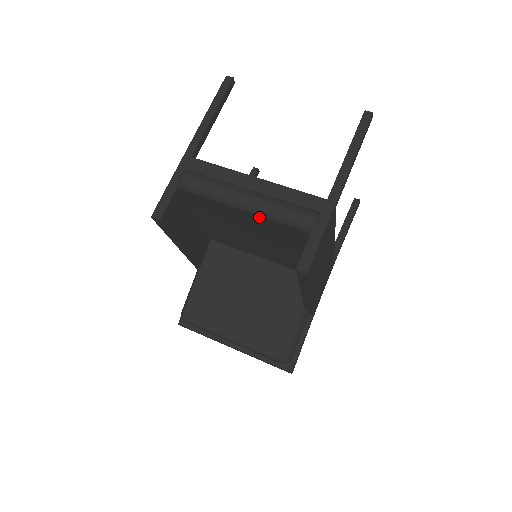
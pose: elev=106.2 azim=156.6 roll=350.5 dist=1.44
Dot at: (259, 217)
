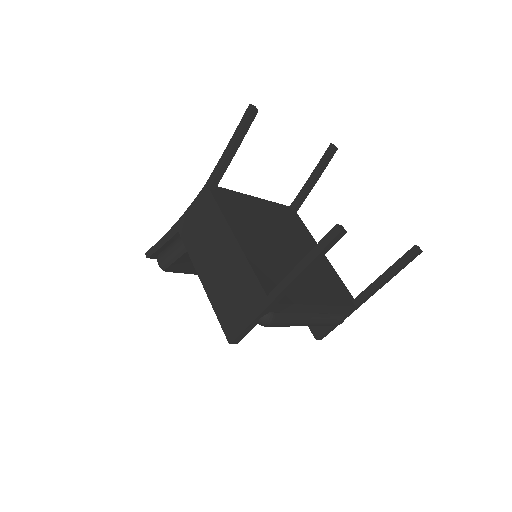
Dot at: occluded
